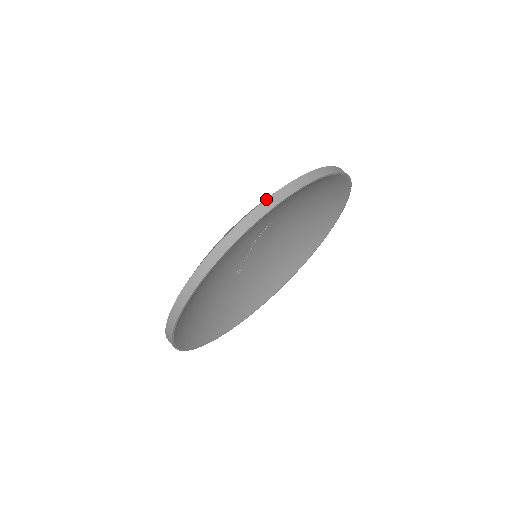
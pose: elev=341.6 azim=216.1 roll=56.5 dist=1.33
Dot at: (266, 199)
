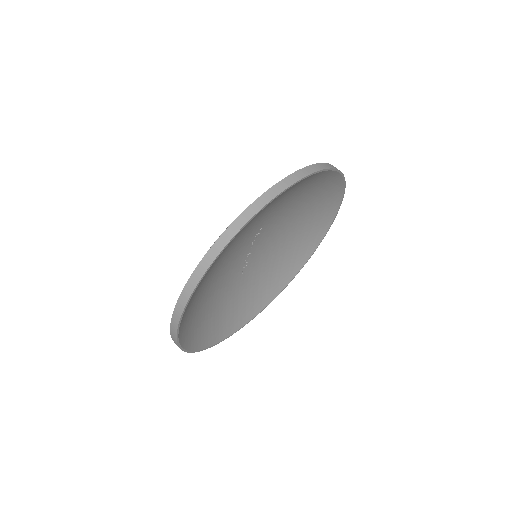
Dot at: (240, 214)
